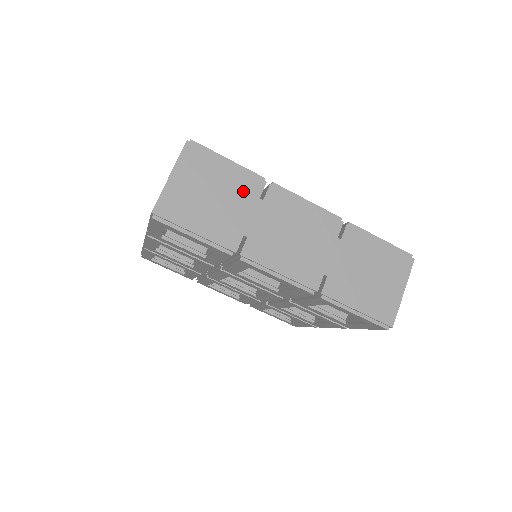
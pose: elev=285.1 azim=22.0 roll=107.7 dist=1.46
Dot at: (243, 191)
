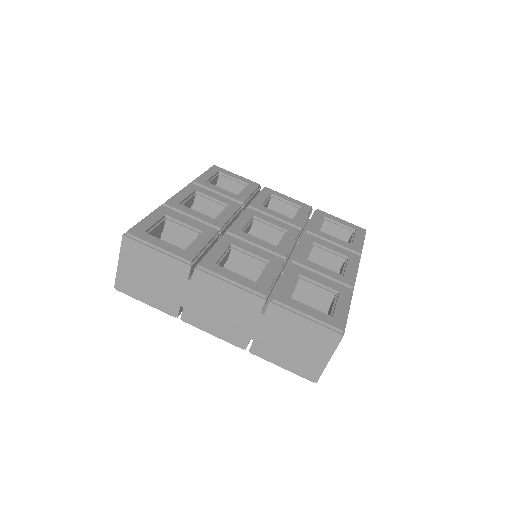
Dot at: (174, 274)
